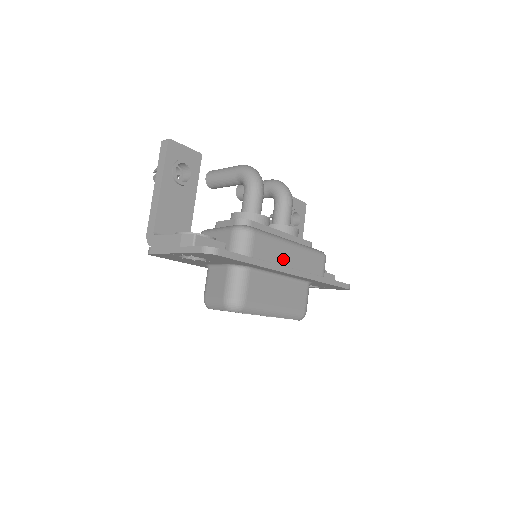
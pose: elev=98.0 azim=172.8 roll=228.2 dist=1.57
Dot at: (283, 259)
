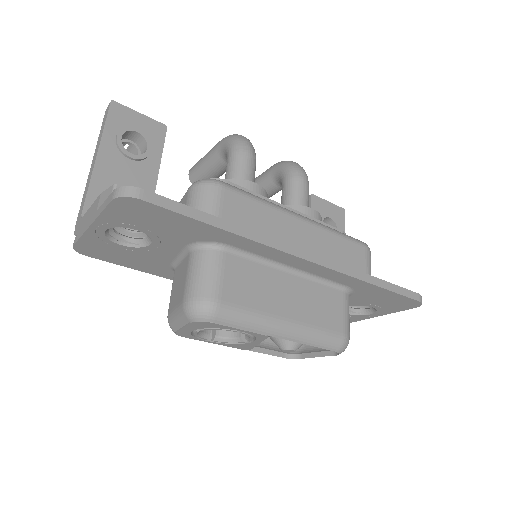
Dot at: (285, 237)
